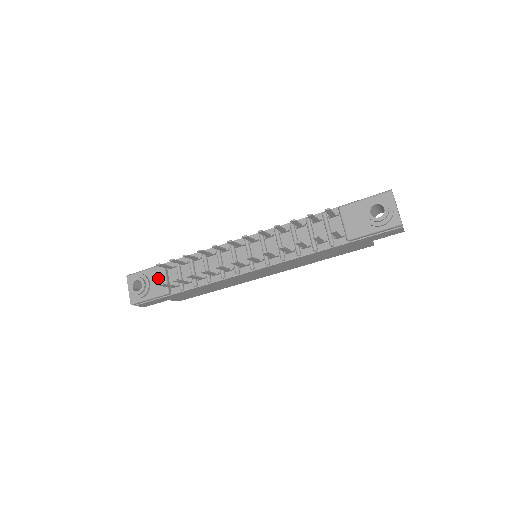
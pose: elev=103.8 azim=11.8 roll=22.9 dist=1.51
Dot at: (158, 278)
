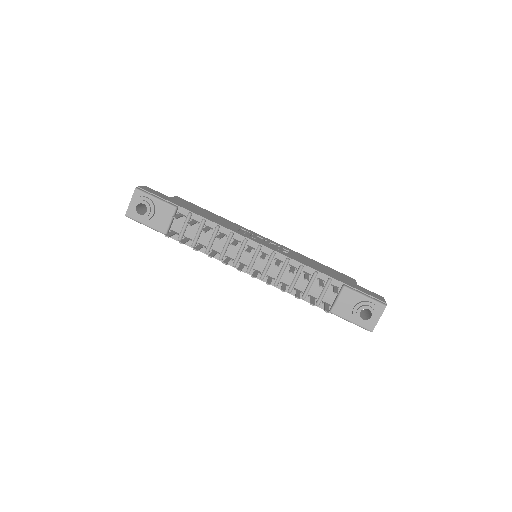
Dot at: (164, 216)
